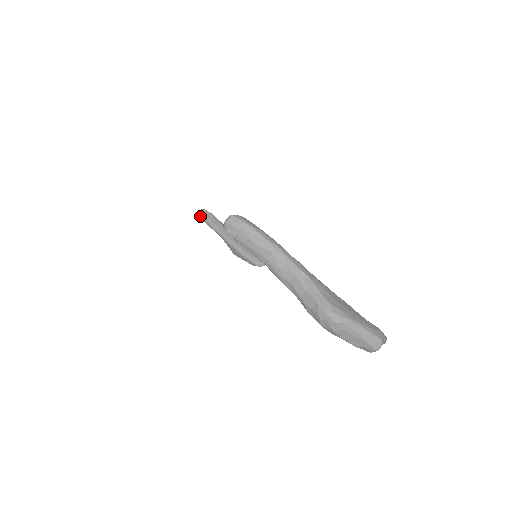
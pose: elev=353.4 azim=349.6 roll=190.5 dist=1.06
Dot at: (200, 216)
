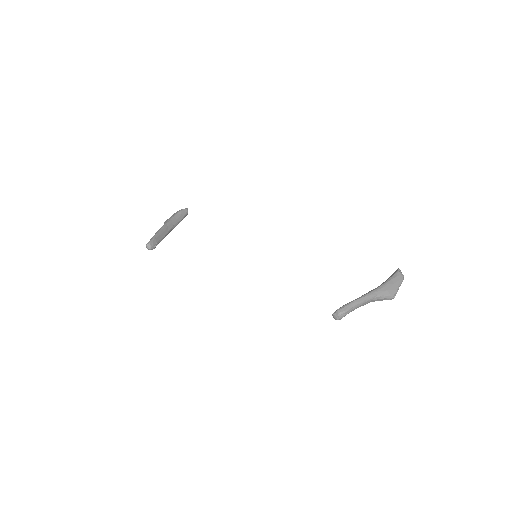
Dot at: occluded
